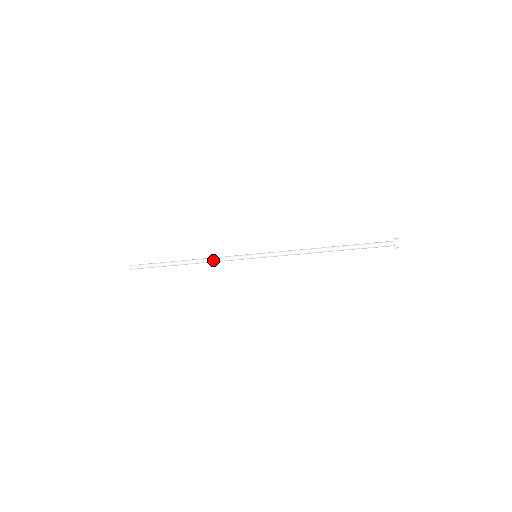
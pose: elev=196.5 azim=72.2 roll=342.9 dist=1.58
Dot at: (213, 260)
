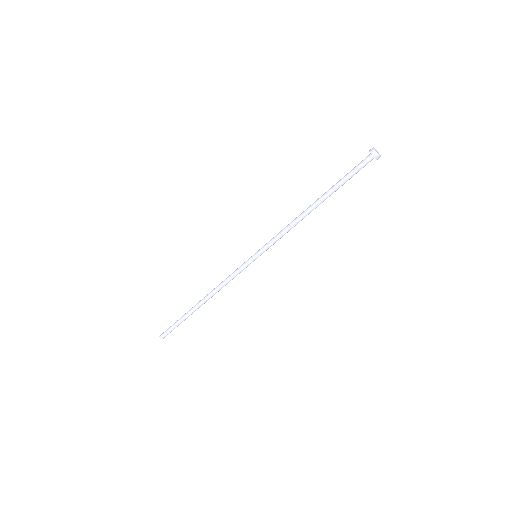
Dot at: (221, 283)
